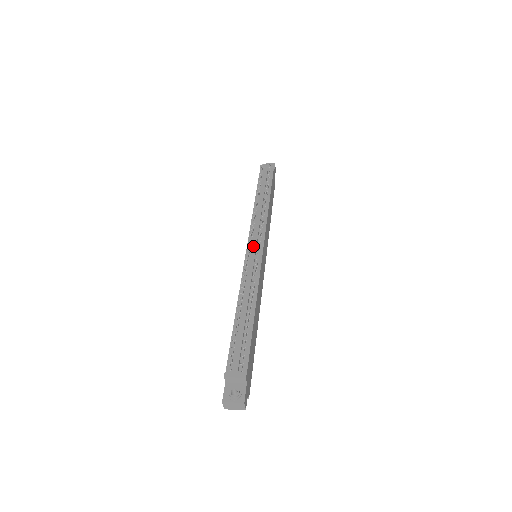
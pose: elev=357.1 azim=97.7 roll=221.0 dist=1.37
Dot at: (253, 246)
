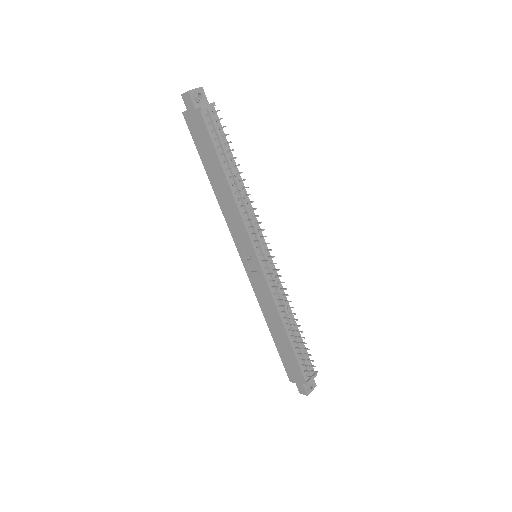
Dot at: (265, 257)
